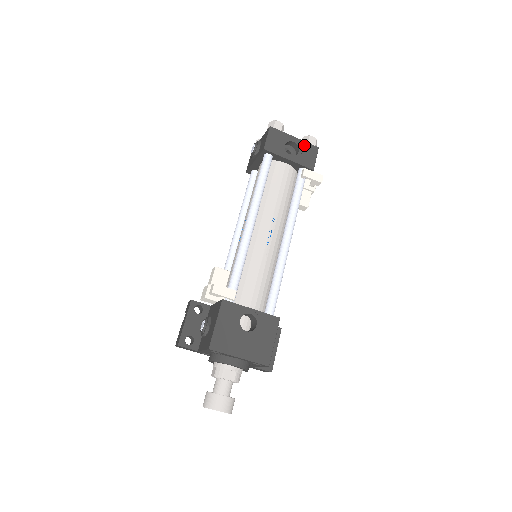
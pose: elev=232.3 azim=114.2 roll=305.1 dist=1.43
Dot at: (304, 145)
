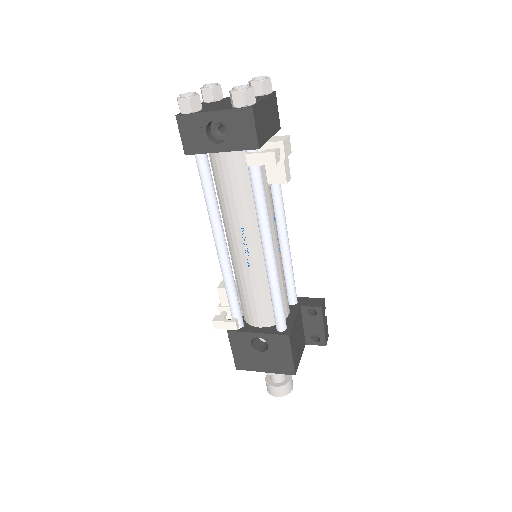
Dot at: (230, 116)
